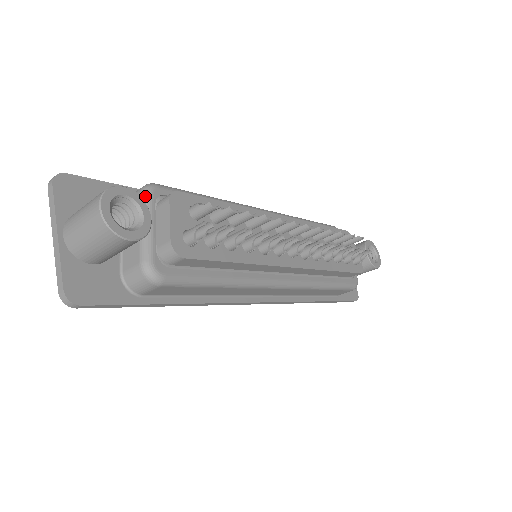
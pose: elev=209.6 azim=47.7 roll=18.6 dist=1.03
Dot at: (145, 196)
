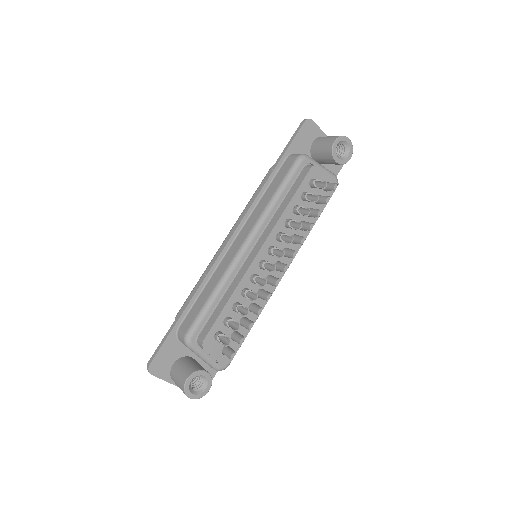
Dot at: (190, 348)
